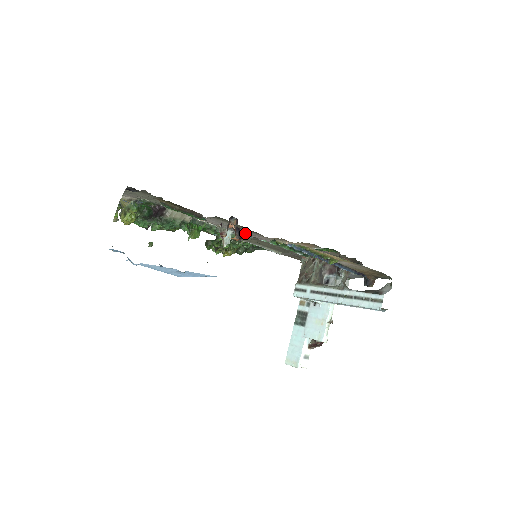
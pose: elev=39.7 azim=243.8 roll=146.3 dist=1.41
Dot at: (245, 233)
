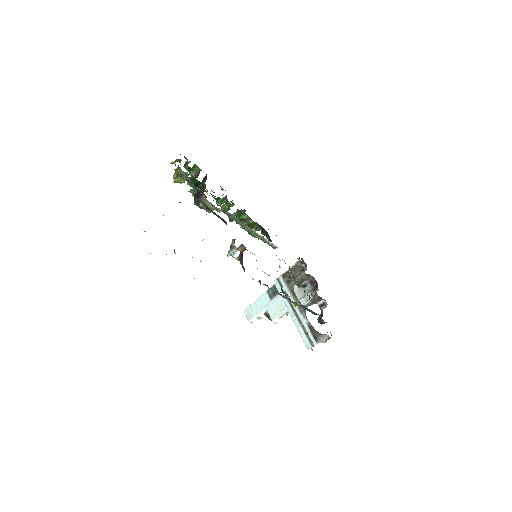
Dot at: occluded
